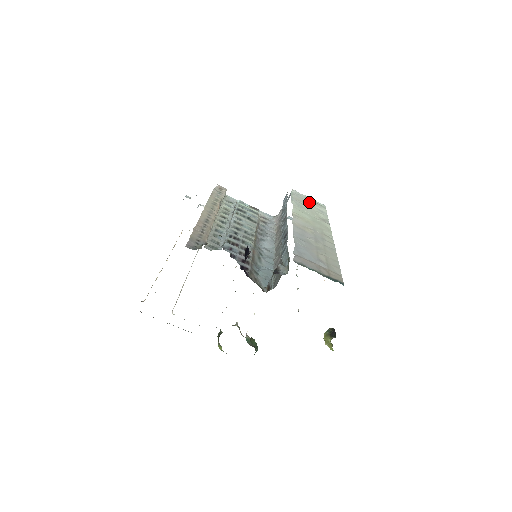
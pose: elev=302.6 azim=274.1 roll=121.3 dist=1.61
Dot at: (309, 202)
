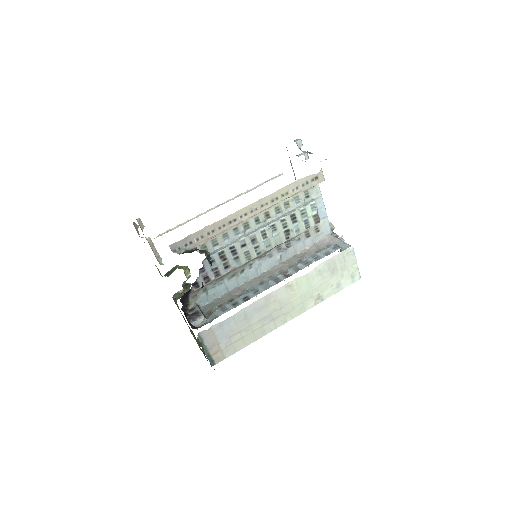
Dot at: (345, 270)
